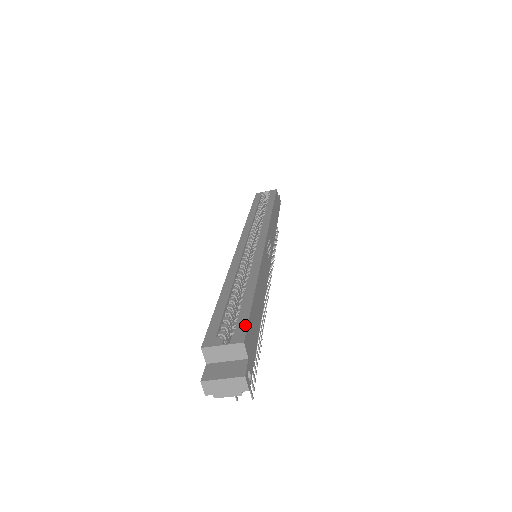
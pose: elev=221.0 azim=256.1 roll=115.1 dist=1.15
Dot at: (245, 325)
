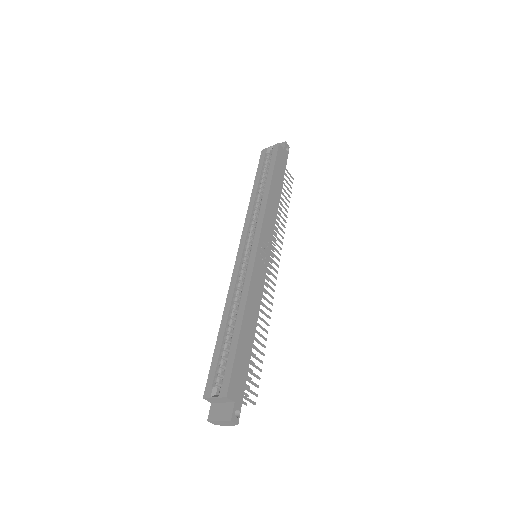
Dot at: (229, 376)
